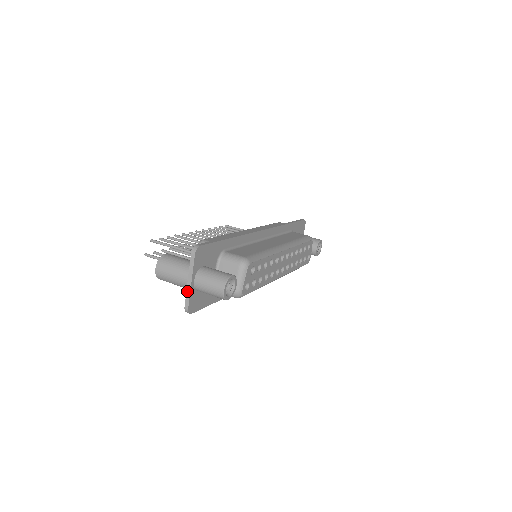
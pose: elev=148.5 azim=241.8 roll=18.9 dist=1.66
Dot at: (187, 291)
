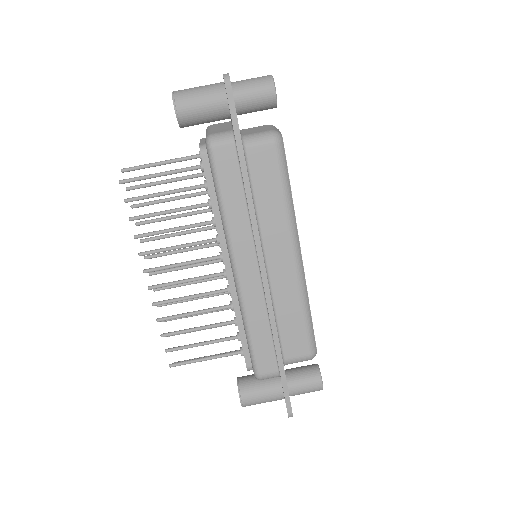
Dot at: occluded
